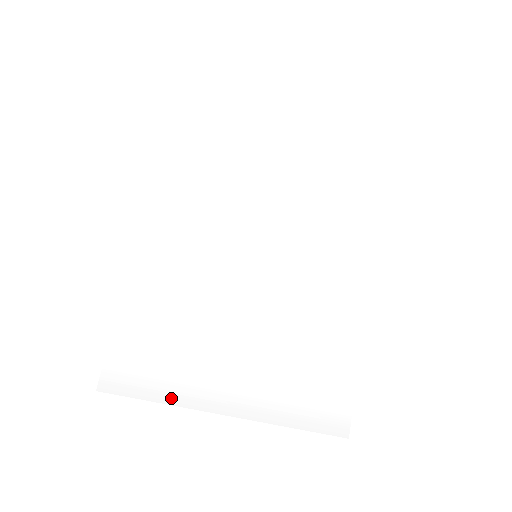
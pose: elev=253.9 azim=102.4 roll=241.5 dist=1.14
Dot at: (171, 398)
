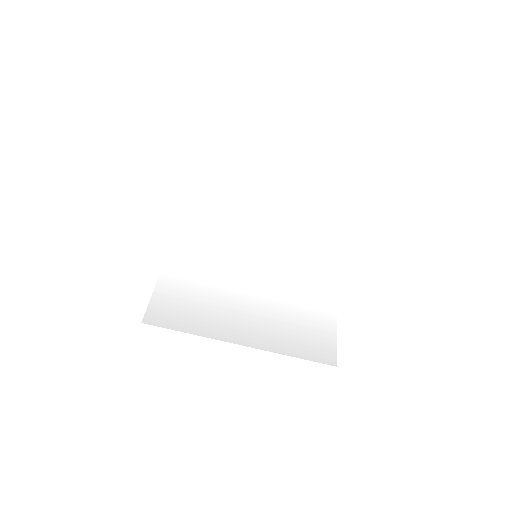
Dot at: (199, 331)
